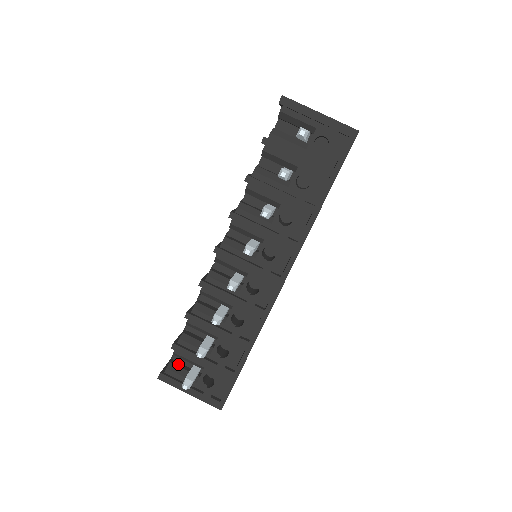
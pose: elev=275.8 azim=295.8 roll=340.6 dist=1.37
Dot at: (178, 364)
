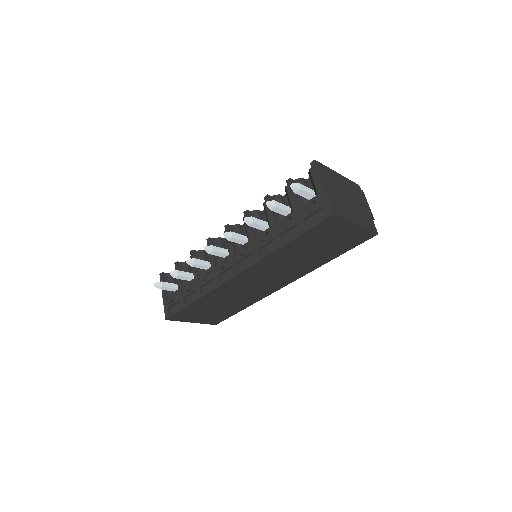
Dot at: occluded
